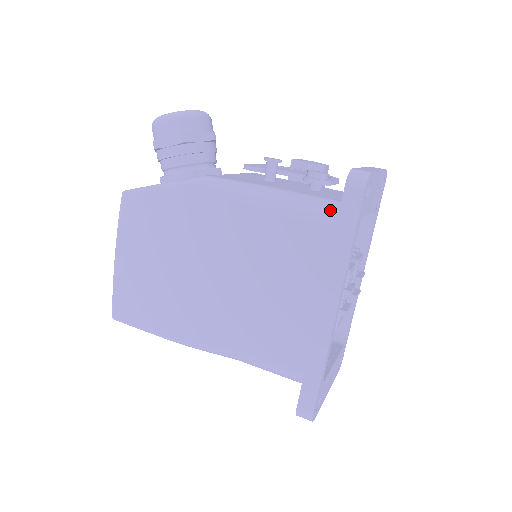
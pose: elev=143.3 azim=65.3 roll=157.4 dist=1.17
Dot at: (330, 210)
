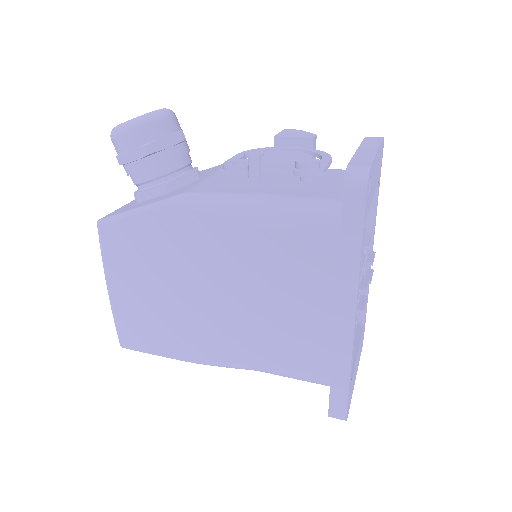
Dot at: (330, 215)
